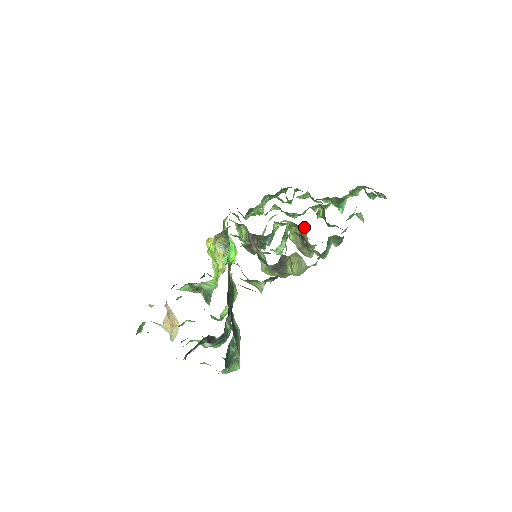
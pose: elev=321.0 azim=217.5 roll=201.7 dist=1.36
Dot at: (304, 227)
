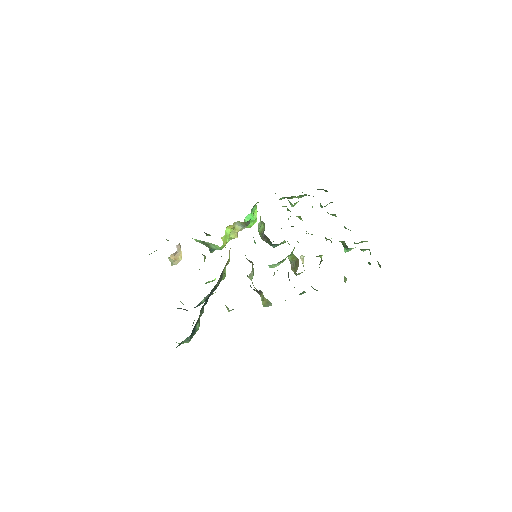
Dot at: occluded
